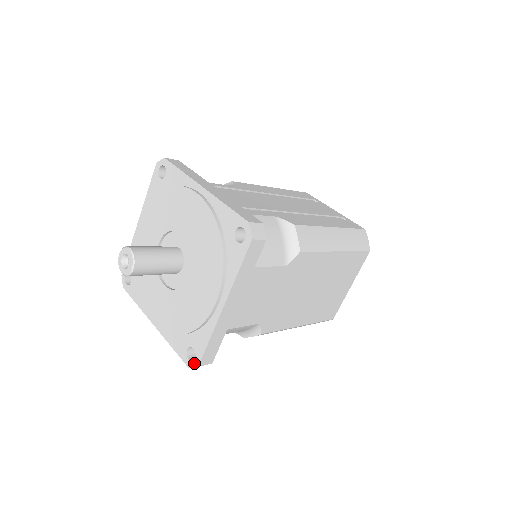
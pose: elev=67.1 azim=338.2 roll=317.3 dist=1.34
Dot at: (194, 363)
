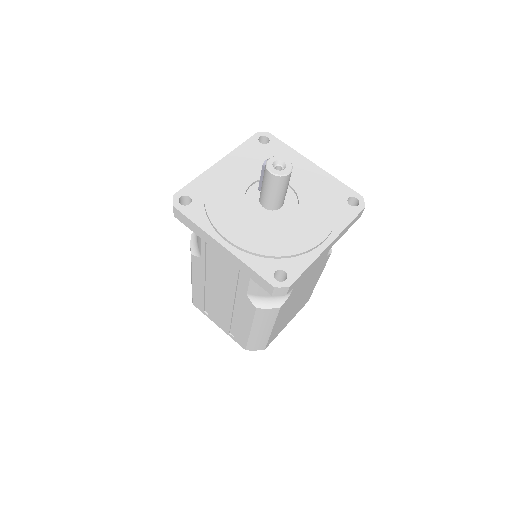
Dot at: (284, 283)
